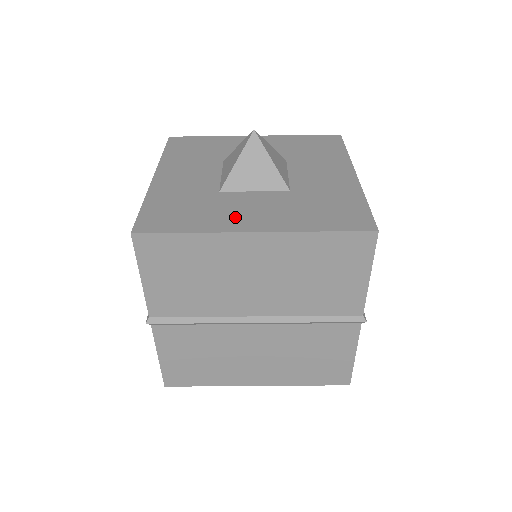
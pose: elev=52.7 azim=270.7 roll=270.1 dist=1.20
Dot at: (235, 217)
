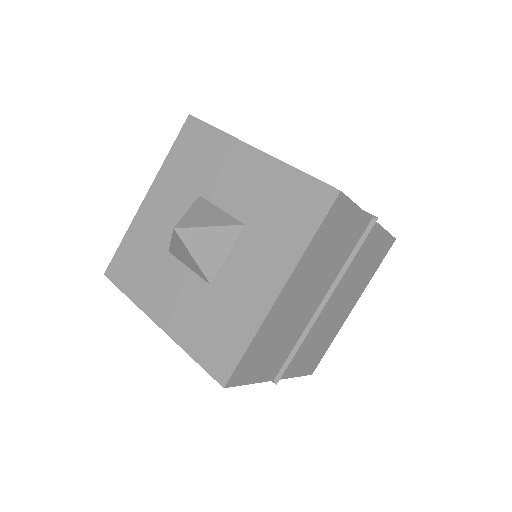
Dot at: (252, 295)
